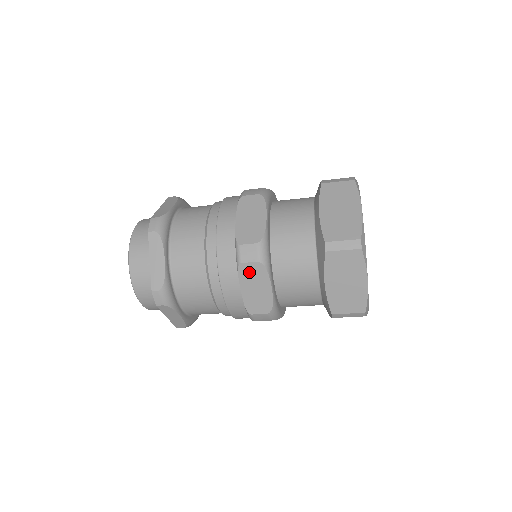
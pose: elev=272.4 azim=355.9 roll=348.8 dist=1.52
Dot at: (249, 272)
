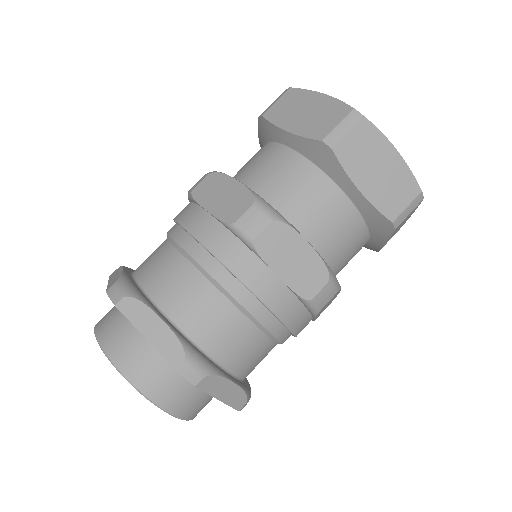
Dot at: (271, 244)
